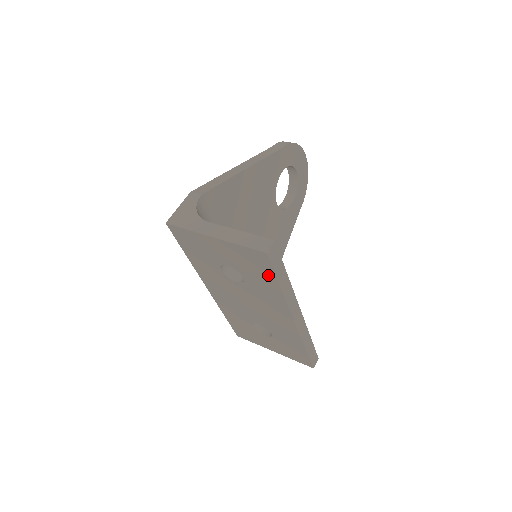
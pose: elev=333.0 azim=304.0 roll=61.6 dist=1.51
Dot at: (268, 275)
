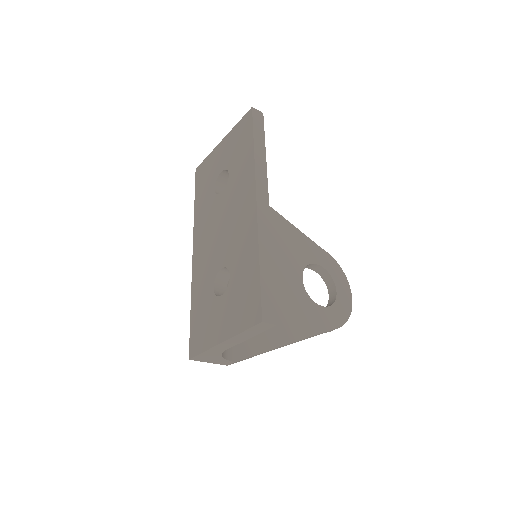
Dot at: (248, 139)
